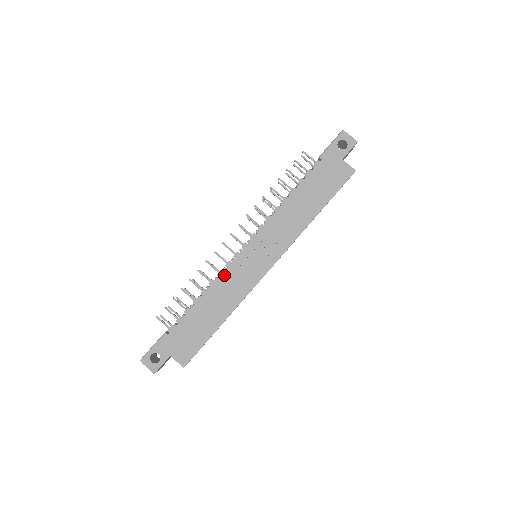
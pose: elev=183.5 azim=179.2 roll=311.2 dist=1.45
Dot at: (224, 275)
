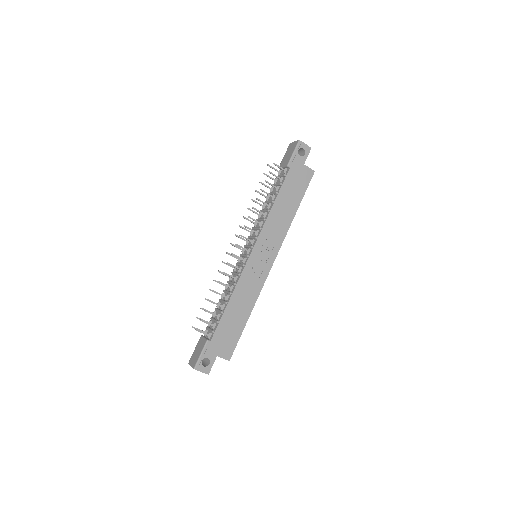
Dot at: (241, 280)
